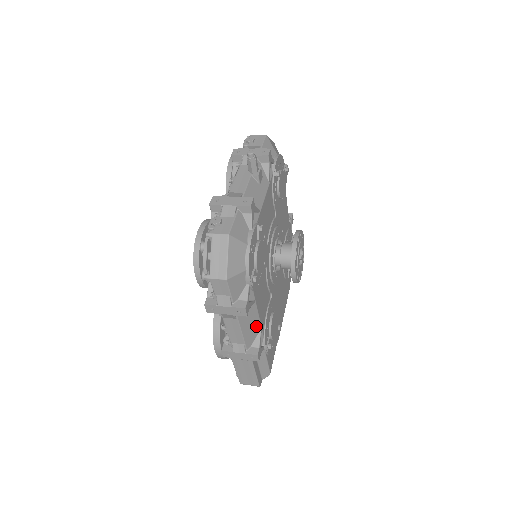
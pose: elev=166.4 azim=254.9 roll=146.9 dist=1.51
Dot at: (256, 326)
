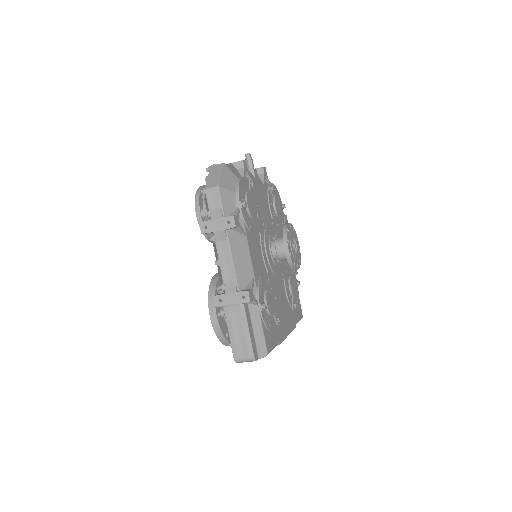
Dot at: (248, 268)
